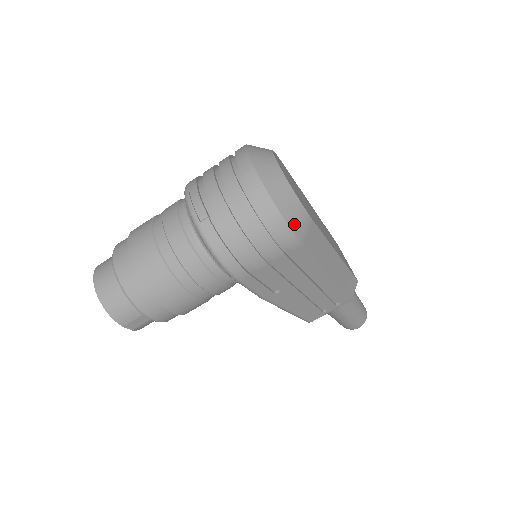
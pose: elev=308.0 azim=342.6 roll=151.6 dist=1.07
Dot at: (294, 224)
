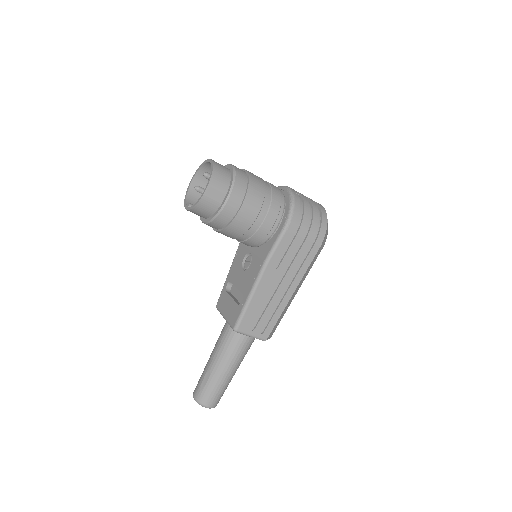
Dot at: (326, 234)
